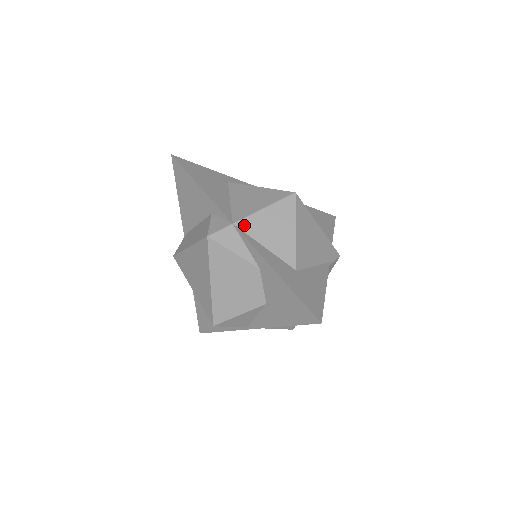
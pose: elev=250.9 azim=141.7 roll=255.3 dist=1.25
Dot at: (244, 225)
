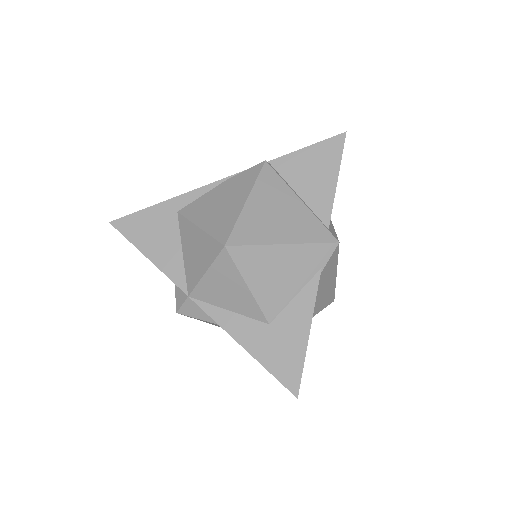
Dot at: (198, 295)
